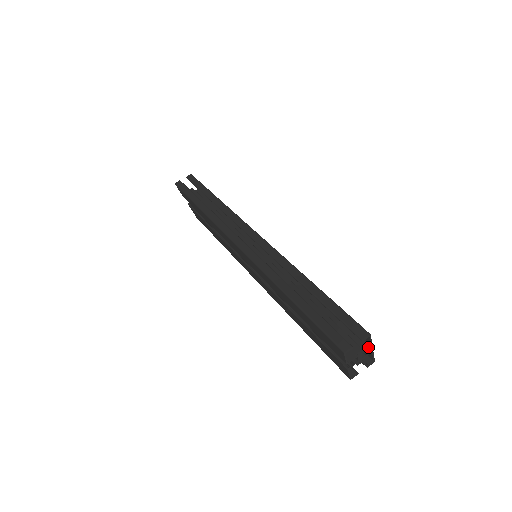
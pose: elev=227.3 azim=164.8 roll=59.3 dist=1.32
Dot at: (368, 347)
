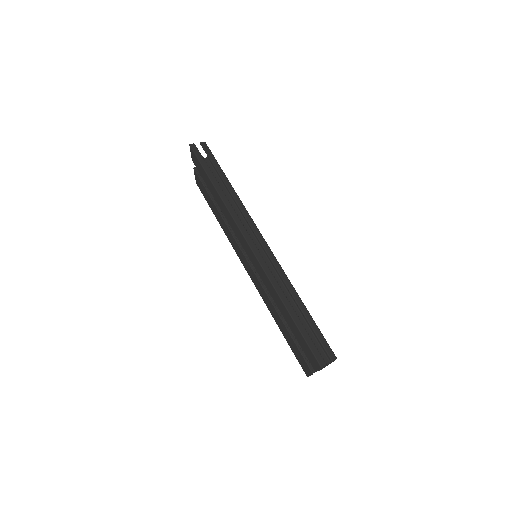
Dot at: (329, 363)
